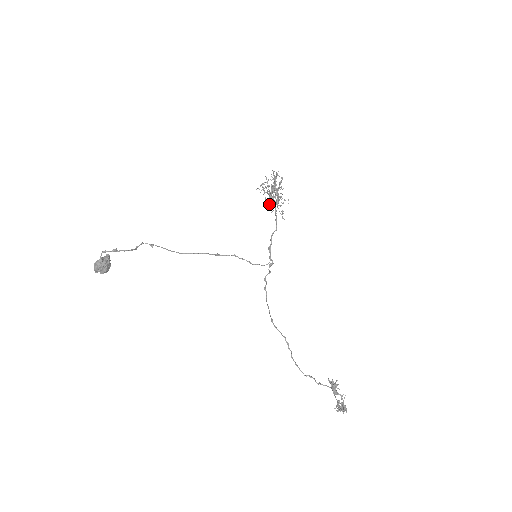
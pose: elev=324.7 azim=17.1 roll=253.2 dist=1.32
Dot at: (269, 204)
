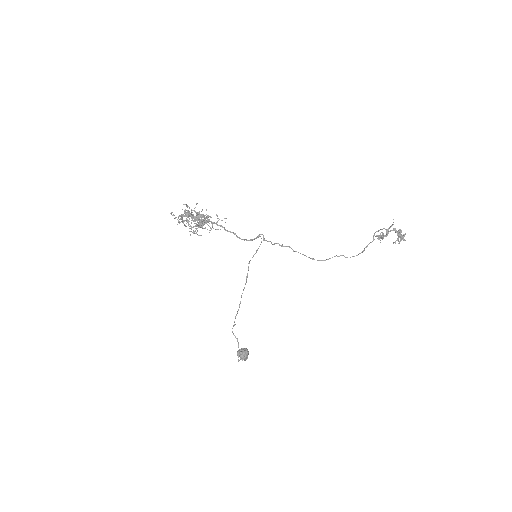
Dot at: occluded
